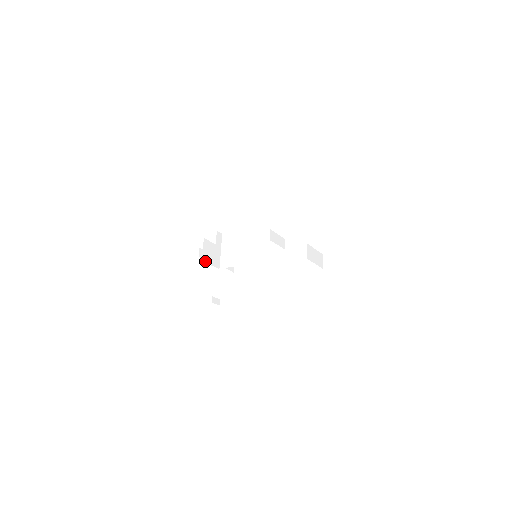
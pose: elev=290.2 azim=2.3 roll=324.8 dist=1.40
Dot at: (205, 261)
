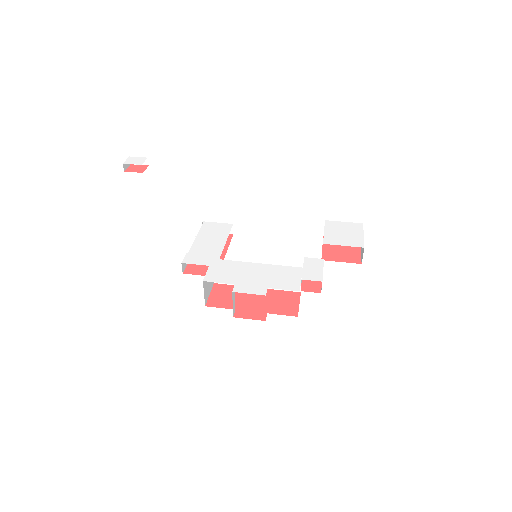
Dot at: (206, 300)
